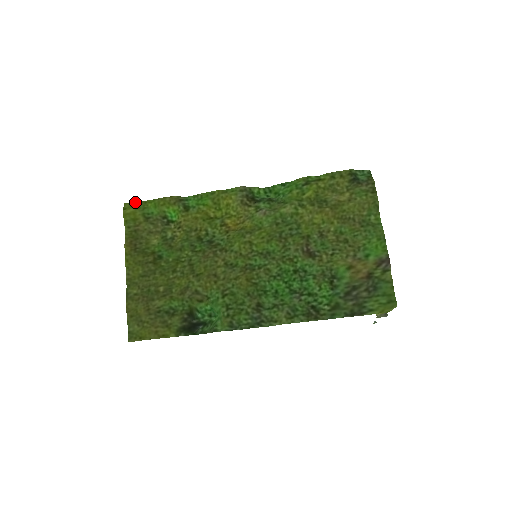
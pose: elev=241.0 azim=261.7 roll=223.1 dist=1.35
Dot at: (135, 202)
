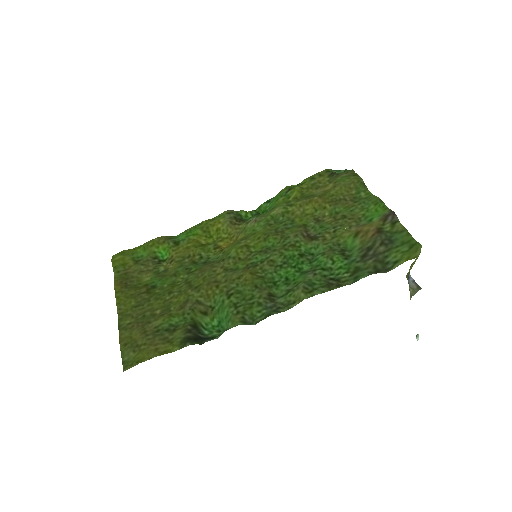
Dot at: (123, 251)
